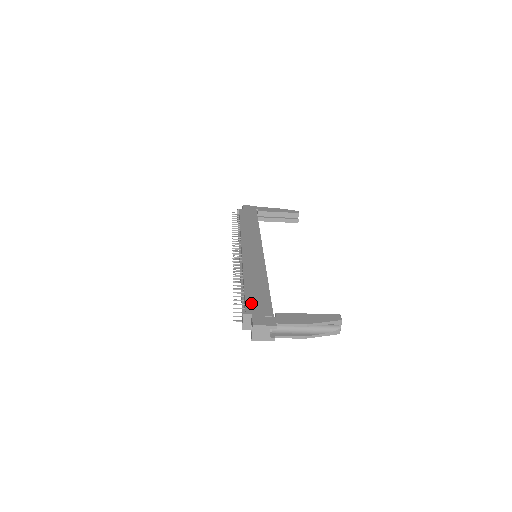
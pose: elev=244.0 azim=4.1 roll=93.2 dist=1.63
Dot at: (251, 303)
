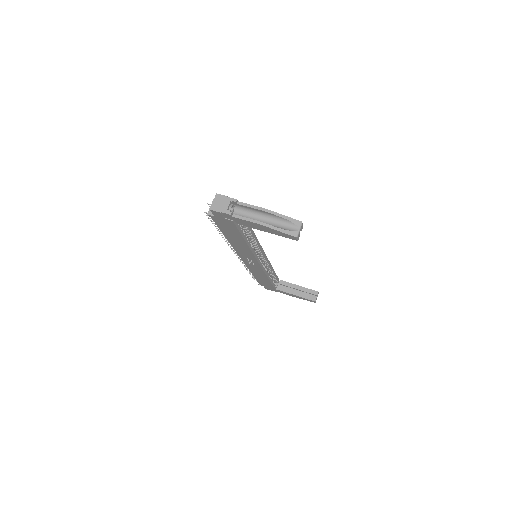
Dot at: occluded
